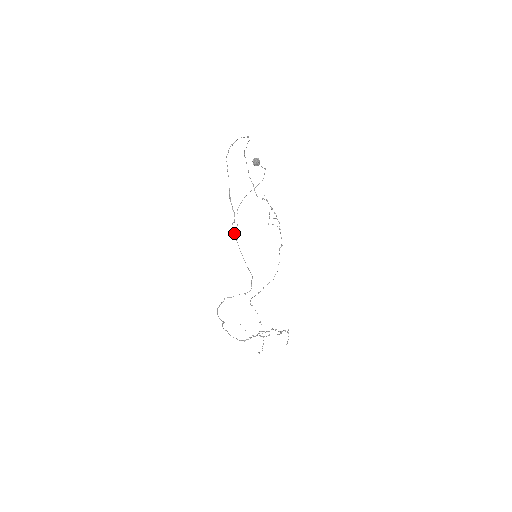
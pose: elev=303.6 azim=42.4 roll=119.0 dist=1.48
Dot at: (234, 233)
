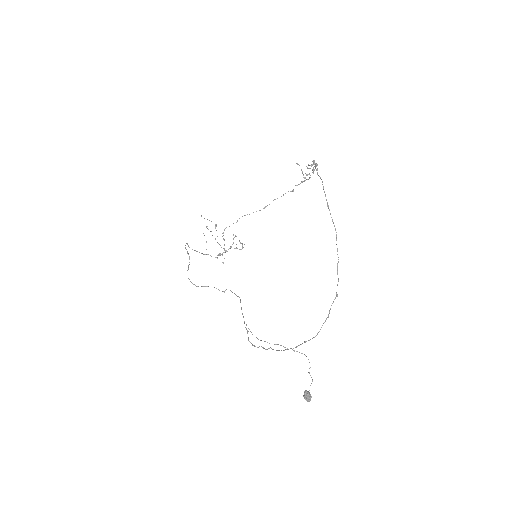
Dot at: (247, 331)
